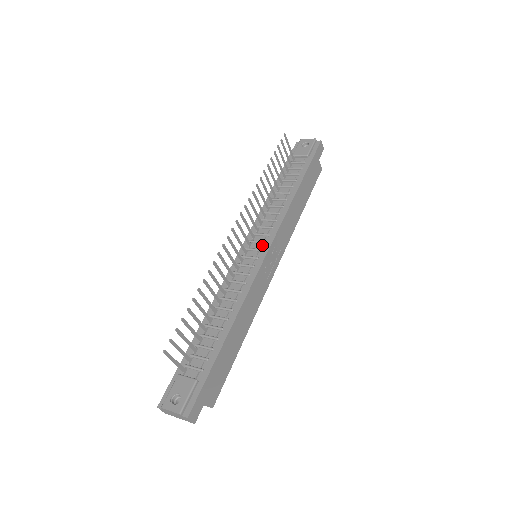
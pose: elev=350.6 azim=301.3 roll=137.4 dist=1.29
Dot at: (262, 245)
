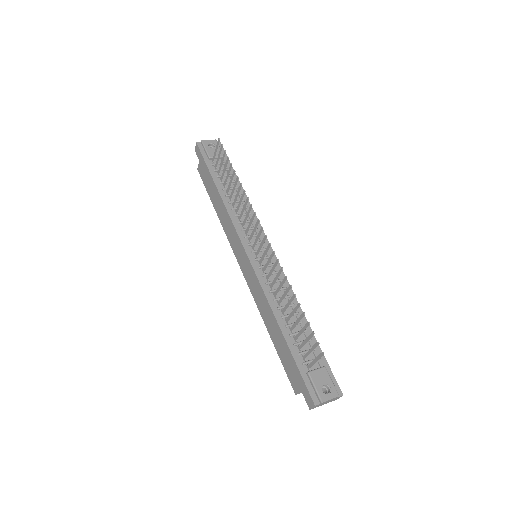
Dot at: (263, 245)
